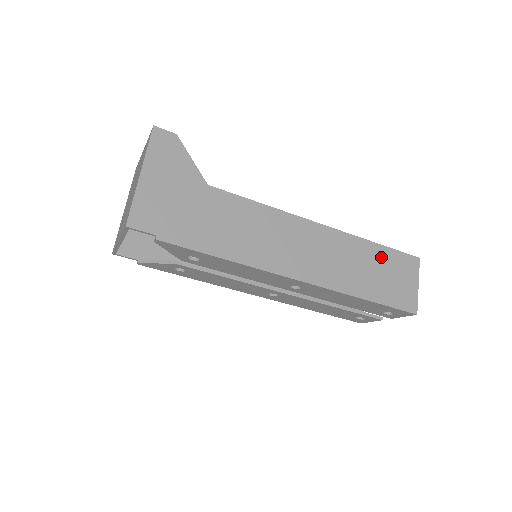
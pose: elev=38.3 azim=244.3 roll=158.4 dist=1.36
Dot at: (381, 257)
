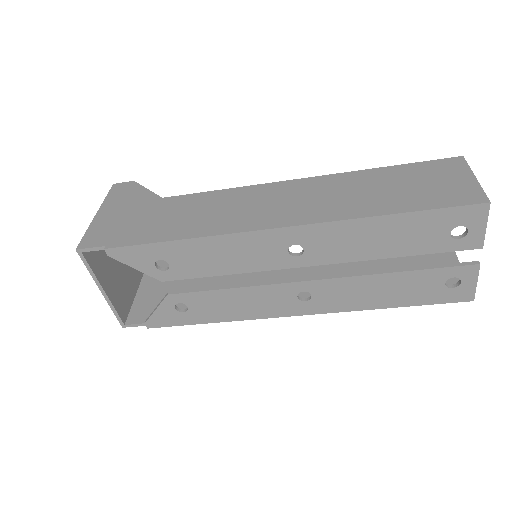
Dot at: (397, 174)
